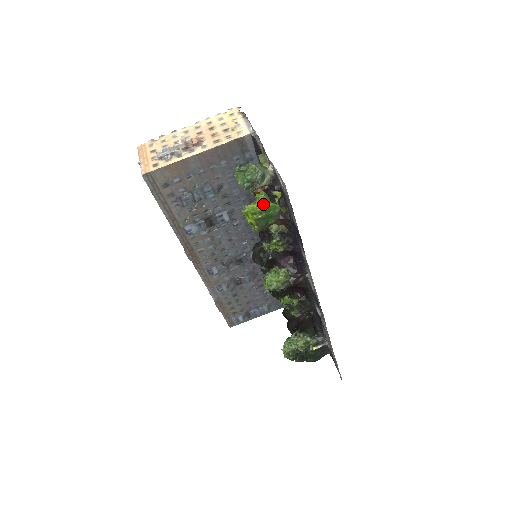
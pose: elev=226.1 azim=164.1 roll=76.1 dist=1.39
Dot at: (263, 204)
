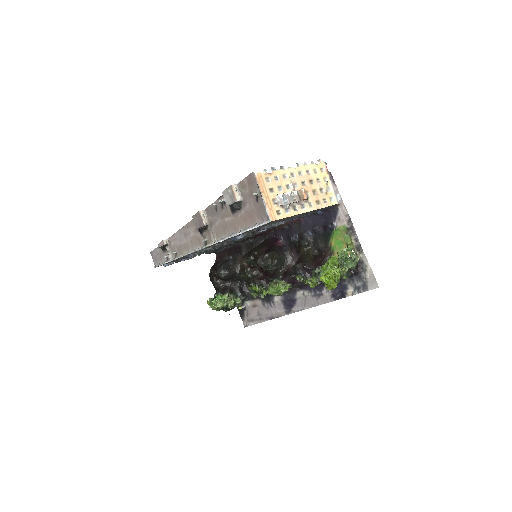
Dot at: occluded
